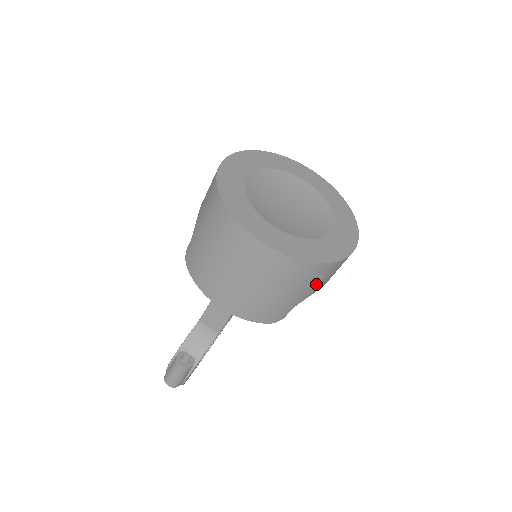
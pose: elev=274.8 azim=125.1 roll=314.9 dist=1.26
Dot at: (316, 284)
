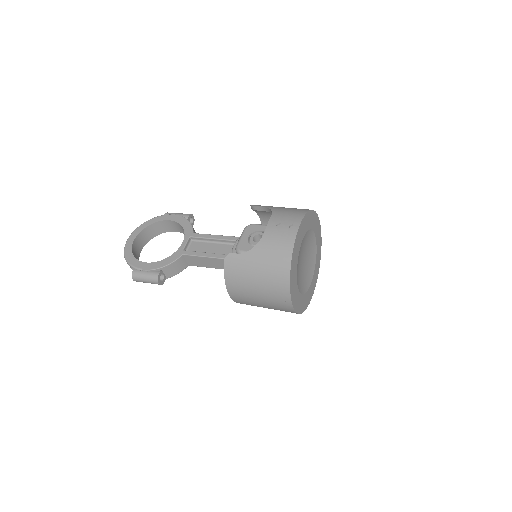
Dot at: occluded
